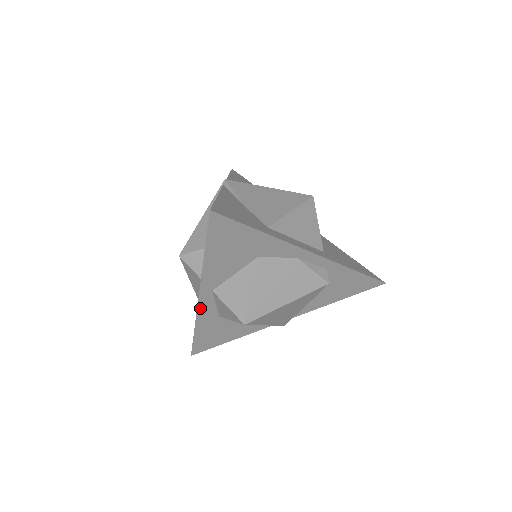
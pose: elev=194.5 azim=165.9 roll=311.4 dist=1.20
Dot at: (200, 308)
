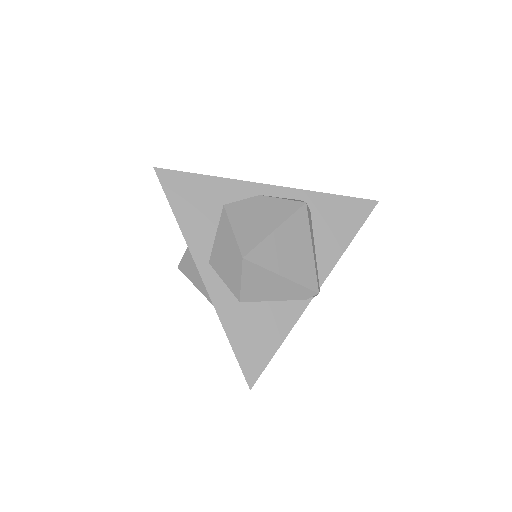
Dot at: (212, 294)
